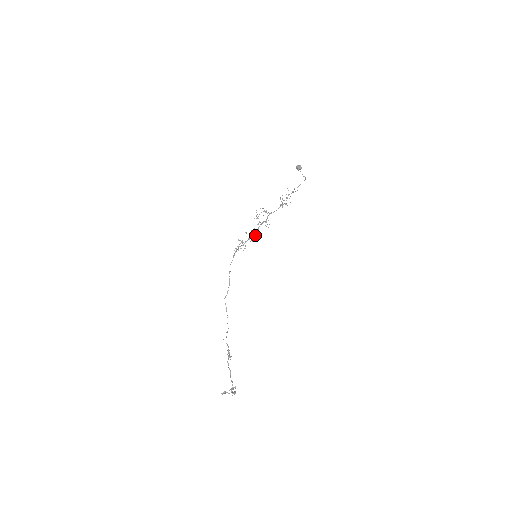
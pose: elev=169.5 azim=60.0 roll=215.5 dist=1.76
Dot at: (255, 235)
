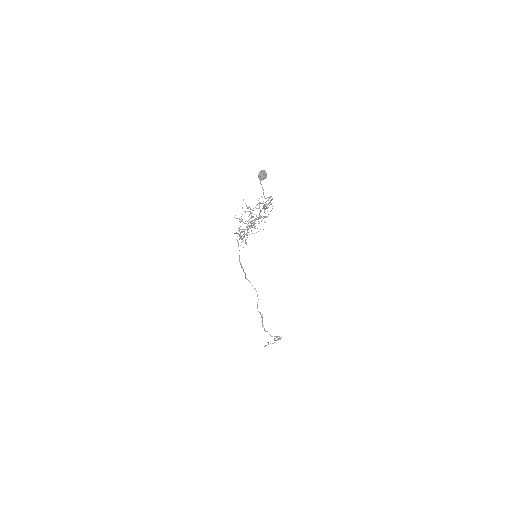
Dot at: occluded
